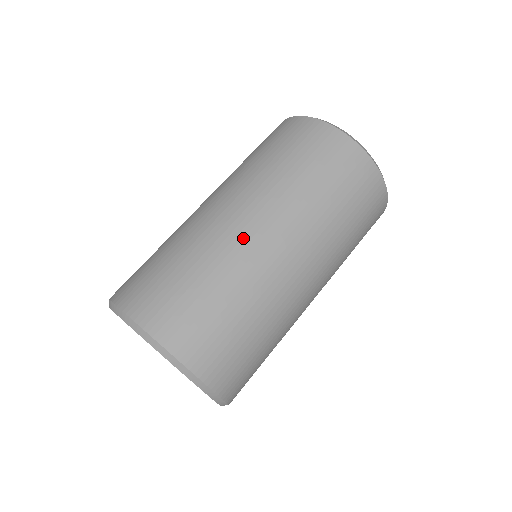
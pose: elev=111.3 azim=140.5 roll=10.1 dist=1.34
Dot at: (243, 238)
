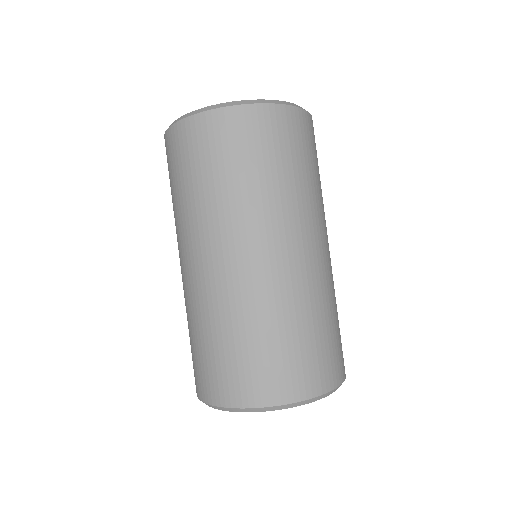
Dot at: (284, 272)
